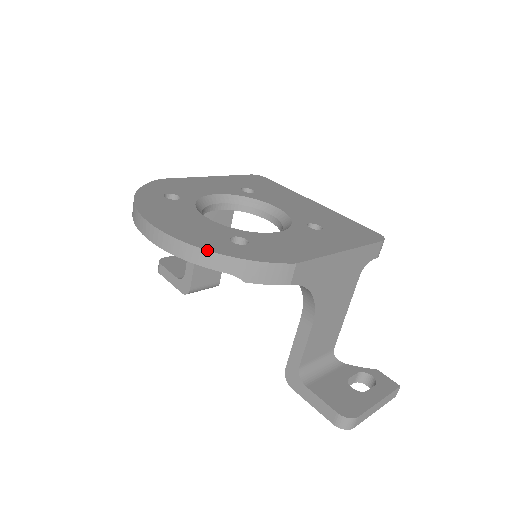
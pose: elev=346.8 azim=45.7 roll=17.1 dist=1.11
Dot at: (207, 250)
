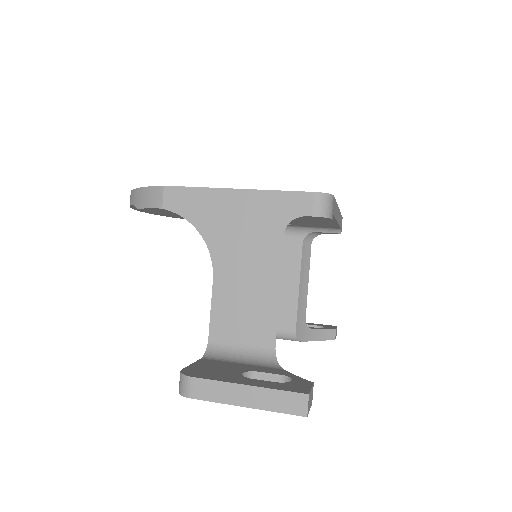
Dot at: (131, 191)
